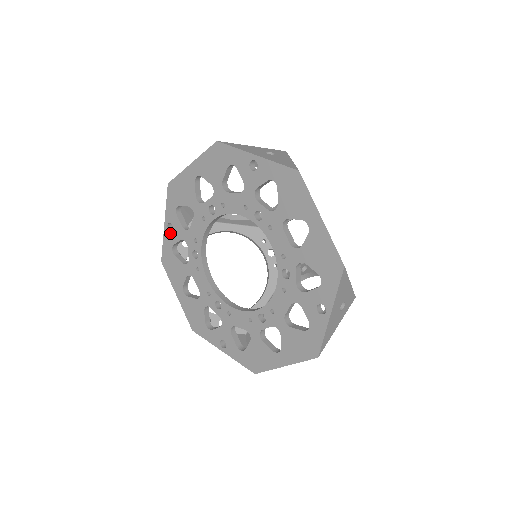
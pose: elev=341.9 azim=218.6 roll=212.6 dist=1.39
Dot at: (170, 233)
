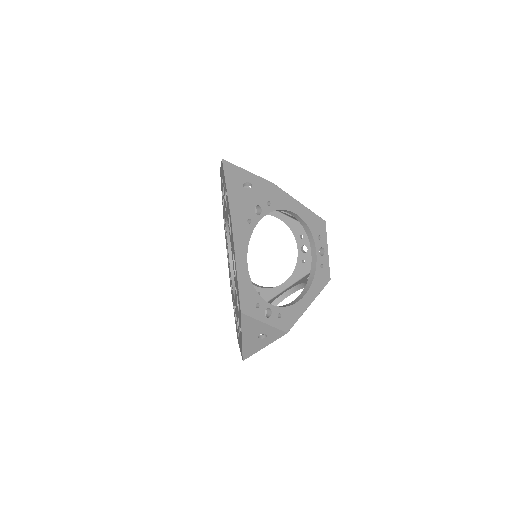
Dot at: occluded
